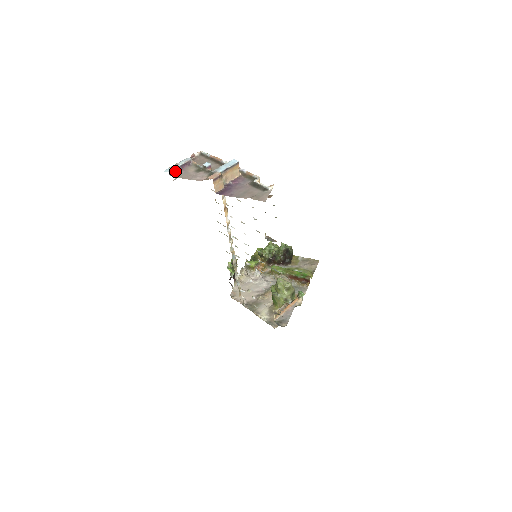
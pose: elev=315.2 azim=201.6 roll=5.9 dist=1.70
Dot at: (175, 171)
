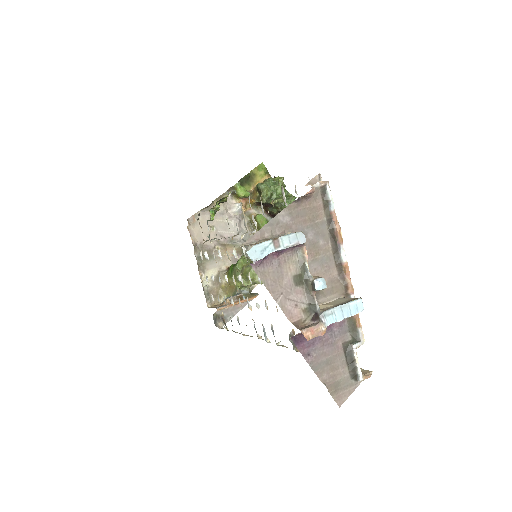
Dot at: (265, 257)
